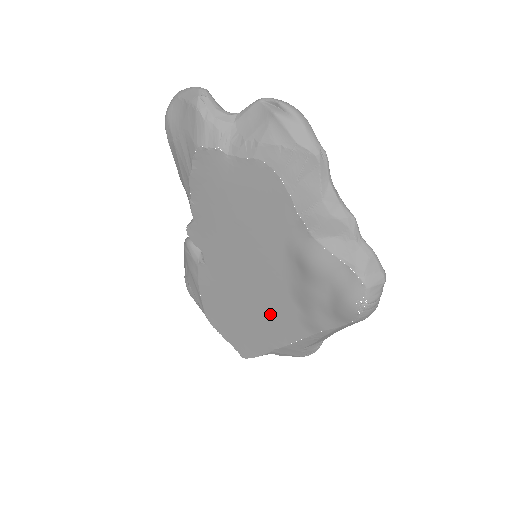
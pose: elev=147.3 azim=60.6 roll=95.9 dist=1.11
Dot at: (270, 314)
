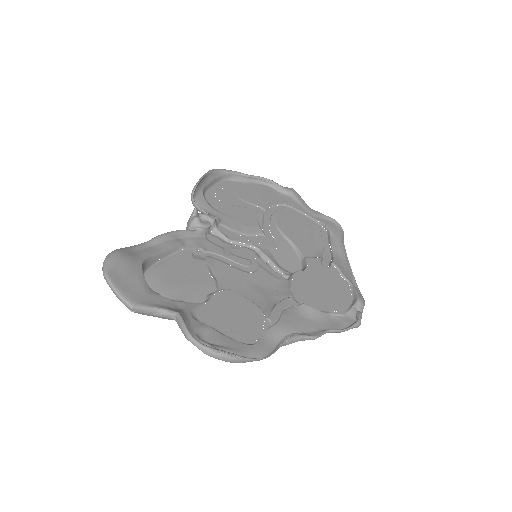
Dot at: occluded
